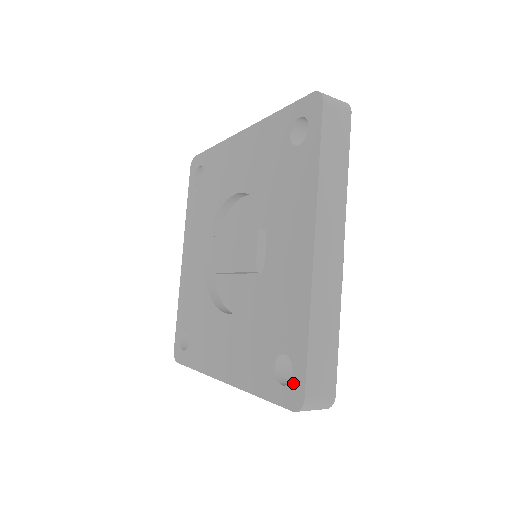
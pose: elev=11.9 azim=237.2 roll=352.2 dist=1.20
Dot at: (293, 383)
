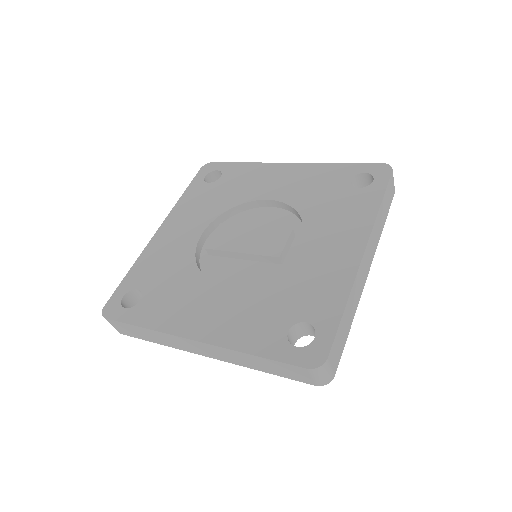
Dot at: (314, 345)
